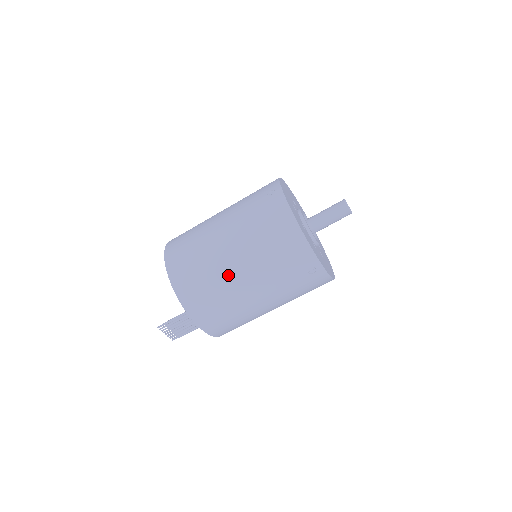
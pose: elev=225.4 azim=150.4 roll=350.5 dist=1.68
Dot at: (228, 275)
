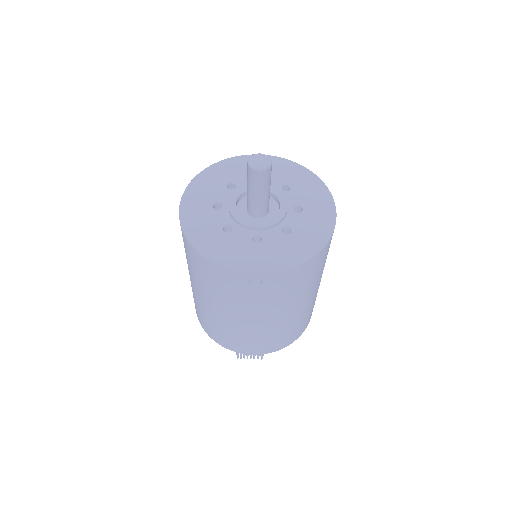
Dot at: (213, 314)
